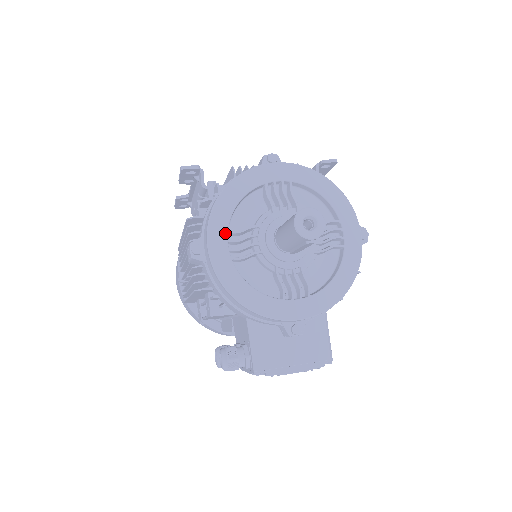
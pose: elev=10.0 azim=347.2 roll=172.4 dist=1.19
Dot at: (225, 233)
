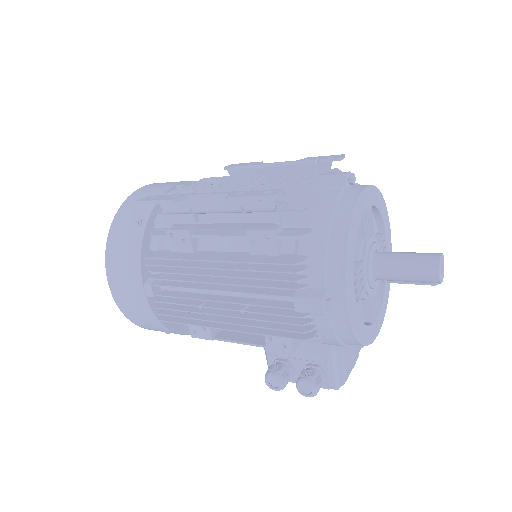
Dot at: (353, 281)
